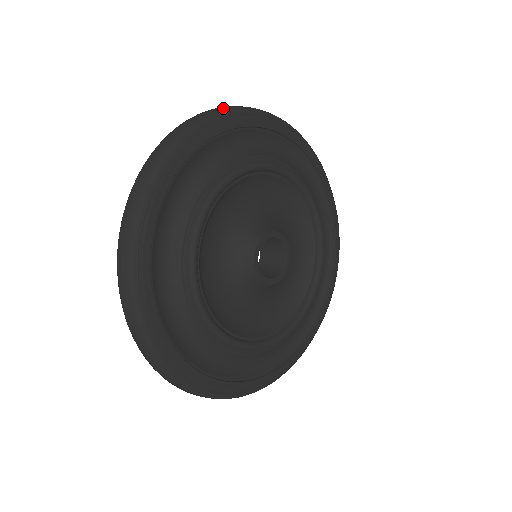
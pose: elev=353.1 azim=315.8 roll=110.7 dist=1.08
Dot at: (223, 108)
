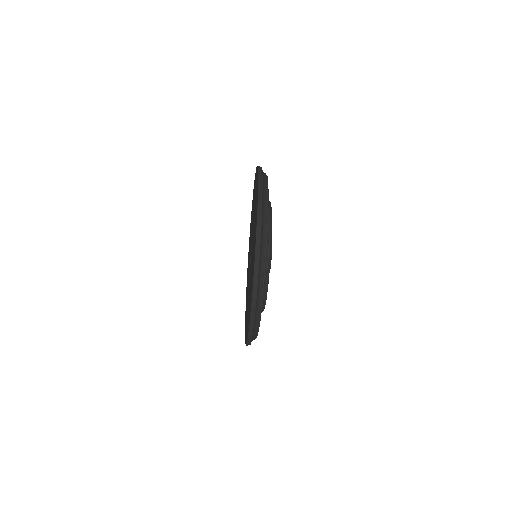
Dot at: occluded
